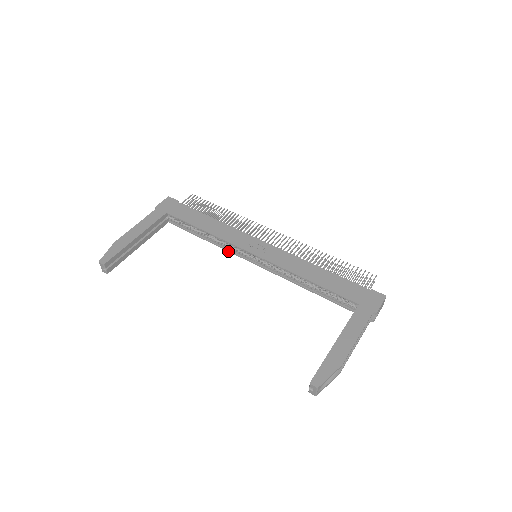
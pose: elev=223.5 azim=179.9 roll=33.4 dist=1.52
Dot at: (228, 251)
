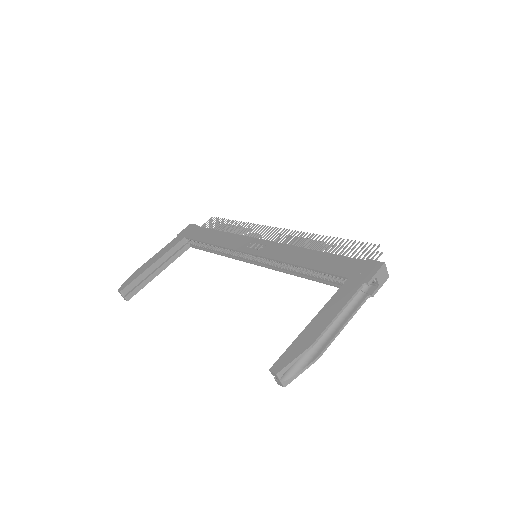
Dot at: (235, 259)
